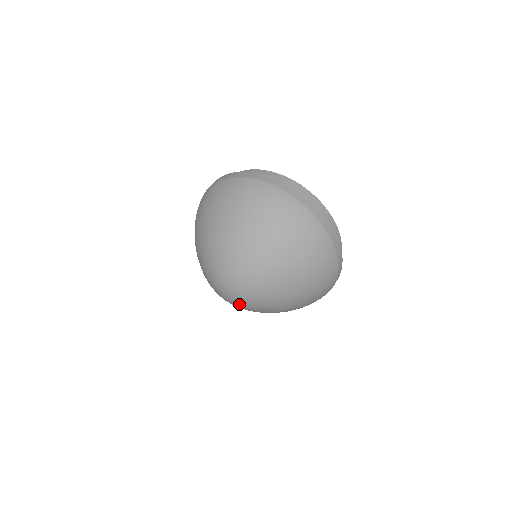
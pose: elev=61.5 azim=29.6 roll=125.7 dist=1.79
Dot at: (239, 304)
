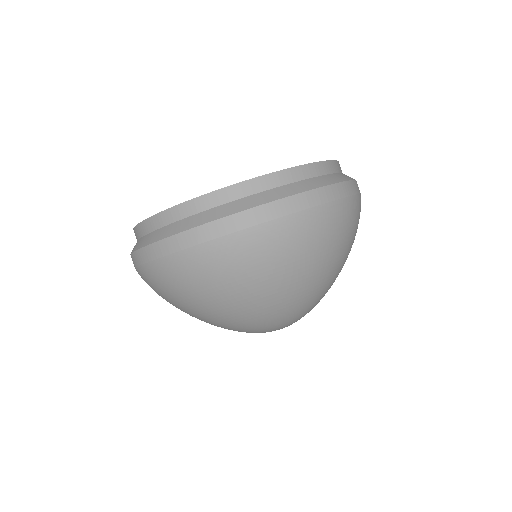
Dot at: occluded
